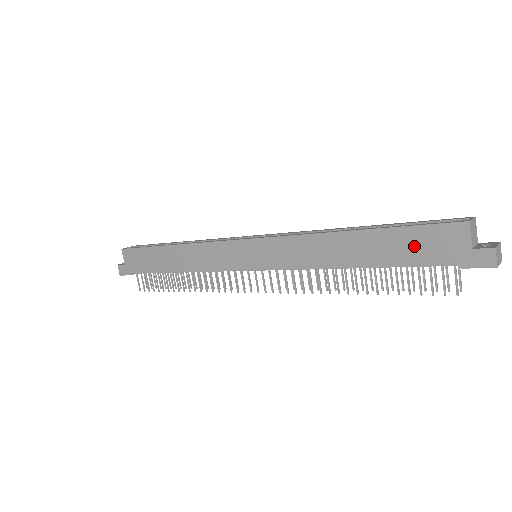
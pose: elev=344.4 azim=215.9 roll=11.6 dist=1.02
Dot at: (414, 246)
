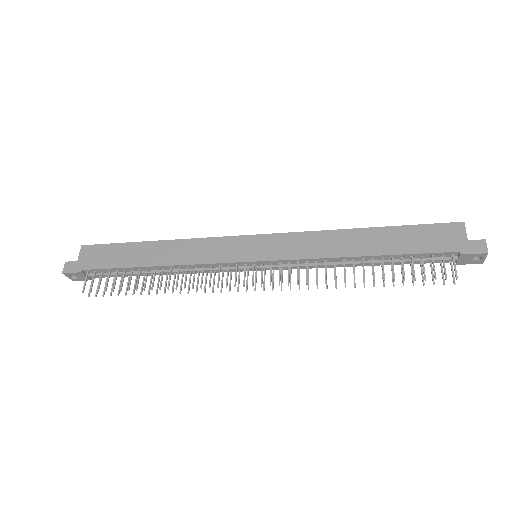
Dot at: (421, 239)
